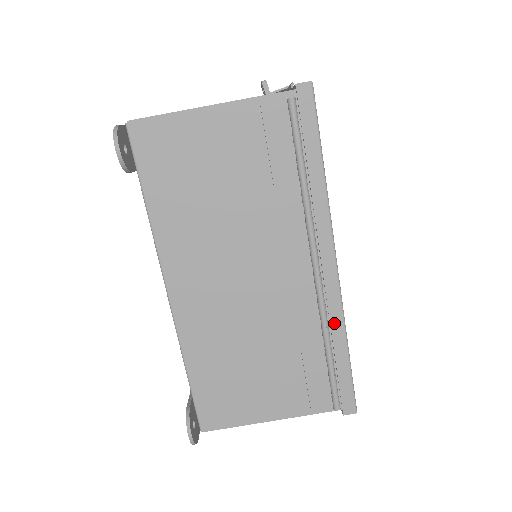
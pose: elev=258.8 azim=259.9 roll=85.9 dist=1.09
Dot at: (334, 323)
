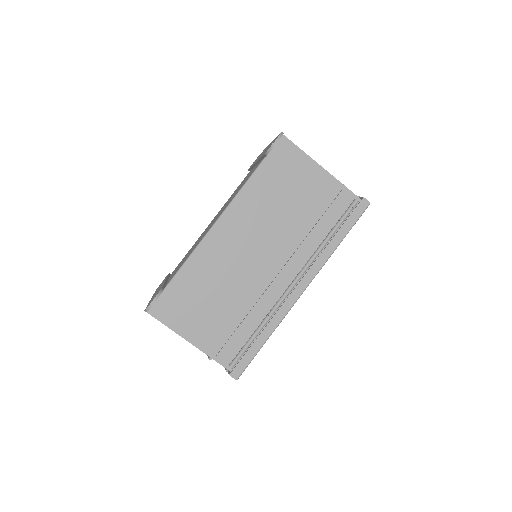
Dot at: (275, 319)
